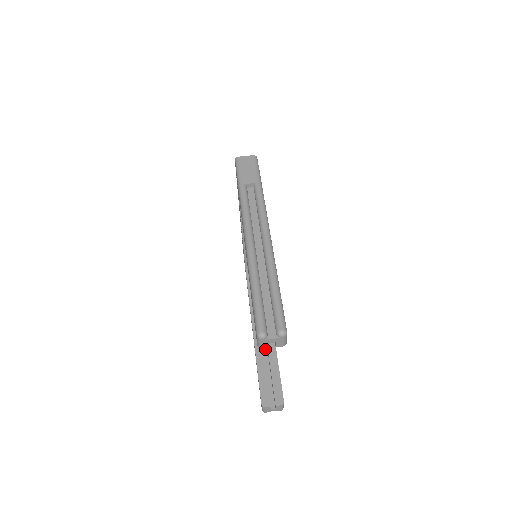
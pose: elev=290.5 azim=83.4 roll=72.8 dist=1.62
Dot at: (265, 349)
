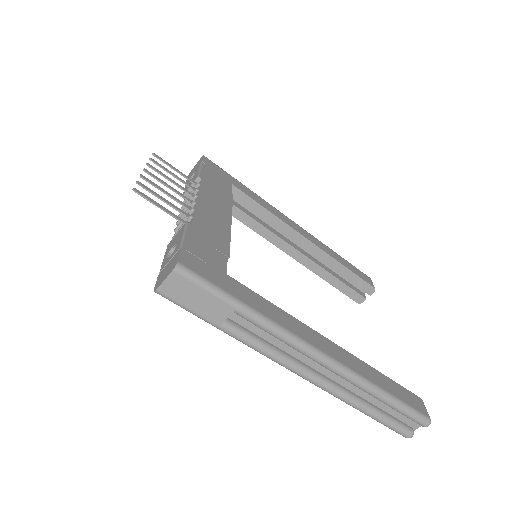
Dot at: occluded
